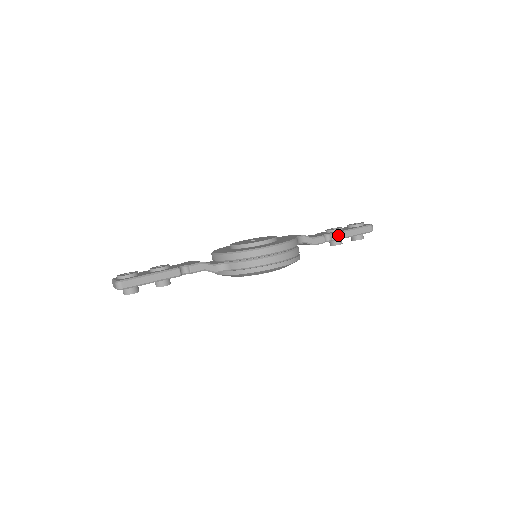
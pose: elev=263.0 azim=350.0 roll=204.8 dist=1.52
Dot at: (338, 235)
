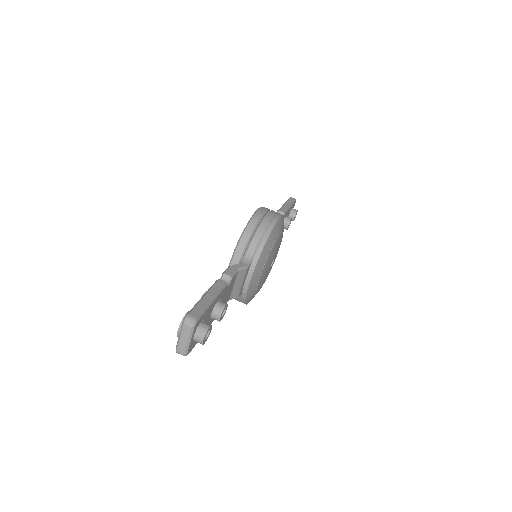
Dot at: (282, 209)
